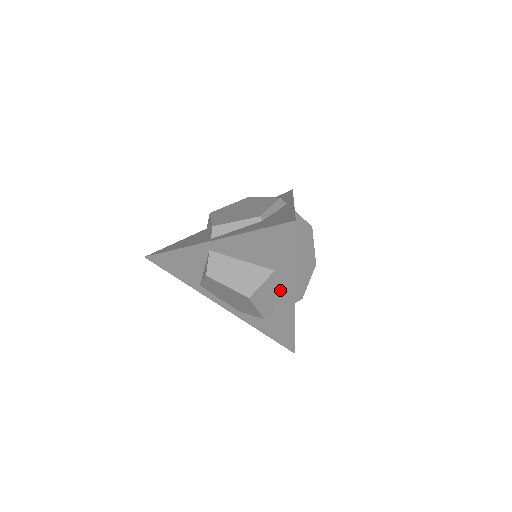
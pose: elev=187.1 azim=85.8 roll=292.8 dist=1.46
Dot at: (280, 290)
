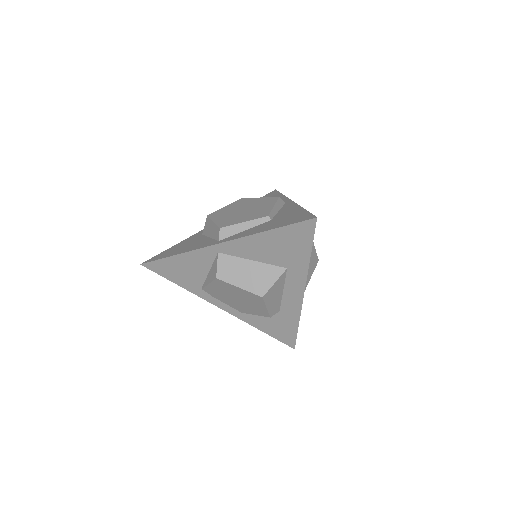
Dot at: (289, 287)
